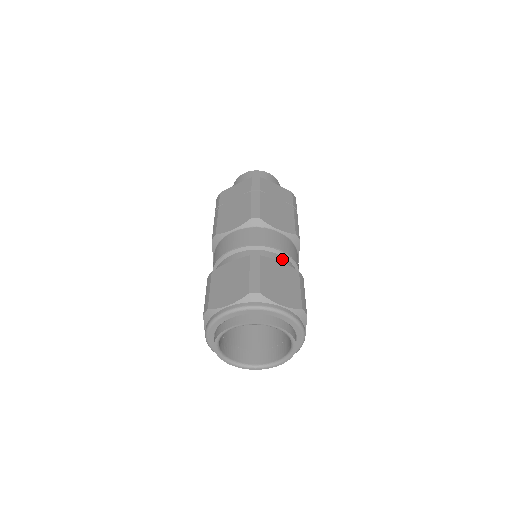
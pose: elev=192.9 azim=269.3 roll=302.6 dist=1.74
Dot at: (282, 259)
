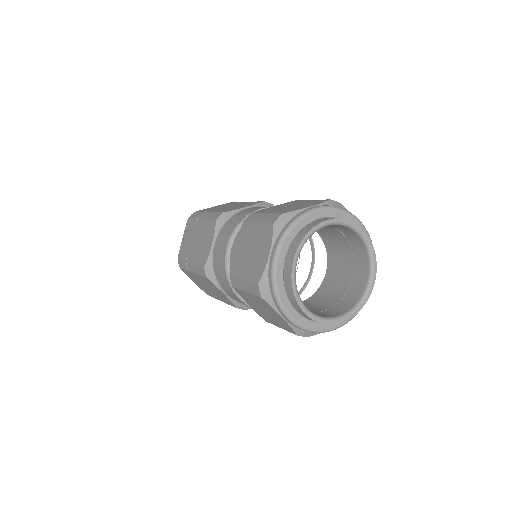
Dot at: occluded
